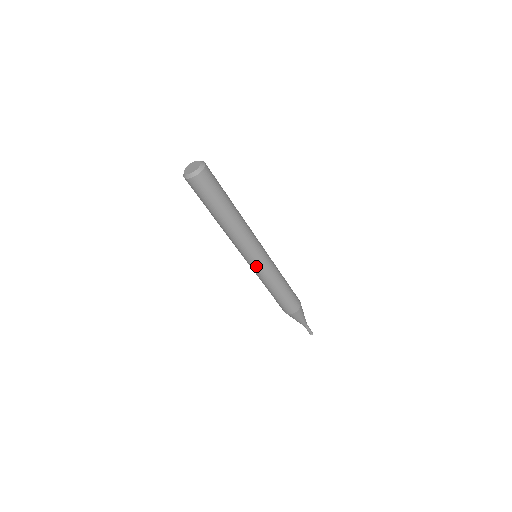
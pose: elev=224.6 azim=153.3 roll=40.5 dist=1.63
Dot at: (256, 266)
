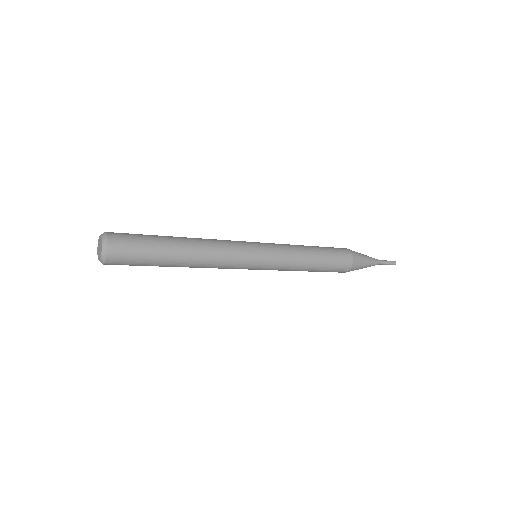
Dot at: (259, 269)
